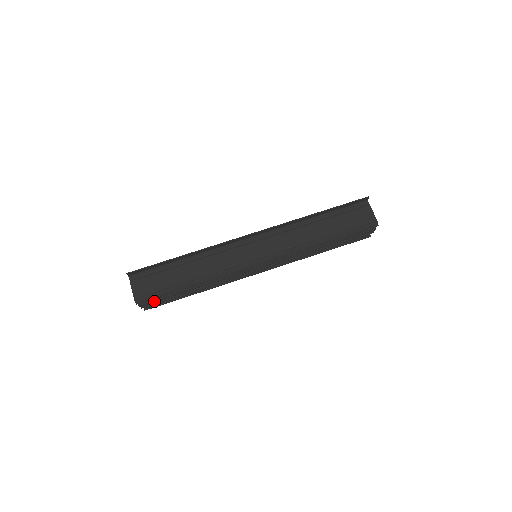
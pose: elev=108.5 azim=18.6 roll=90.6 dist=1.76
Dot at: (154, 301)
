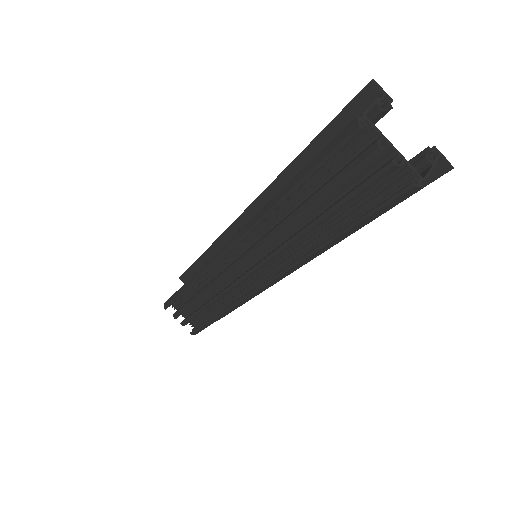
Dot at: (180, 312)
